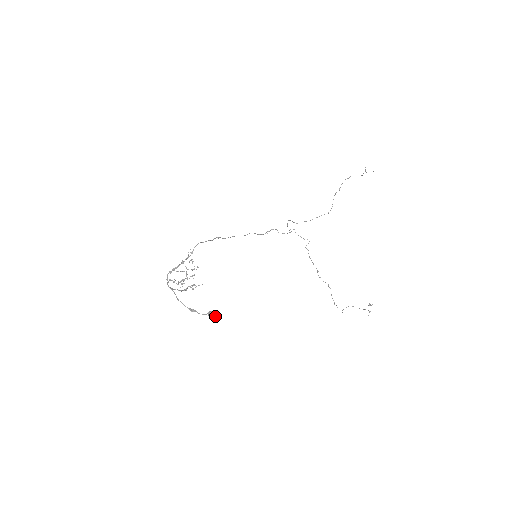
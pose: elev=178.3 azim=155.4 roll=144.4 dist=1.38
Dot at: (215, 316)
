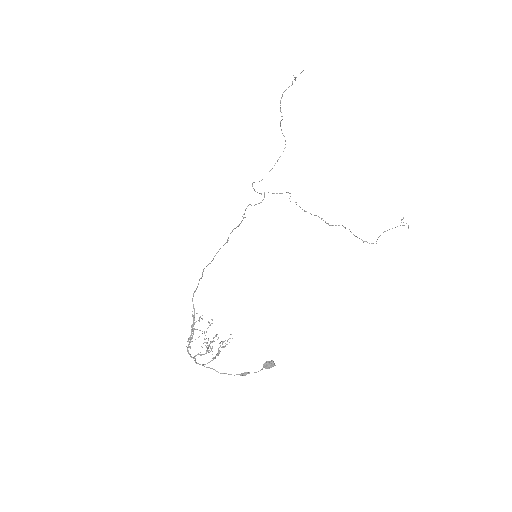
Dot at: (273, 365)
